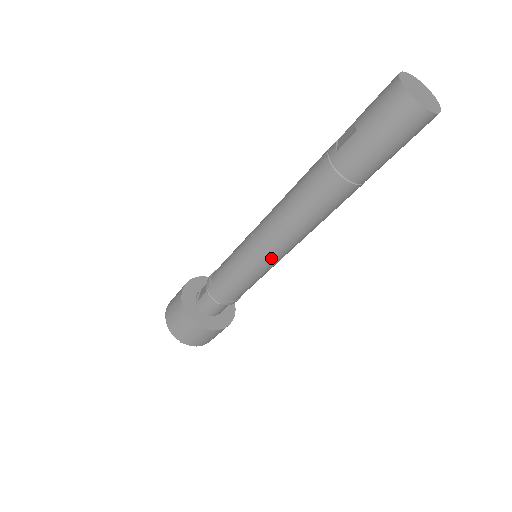
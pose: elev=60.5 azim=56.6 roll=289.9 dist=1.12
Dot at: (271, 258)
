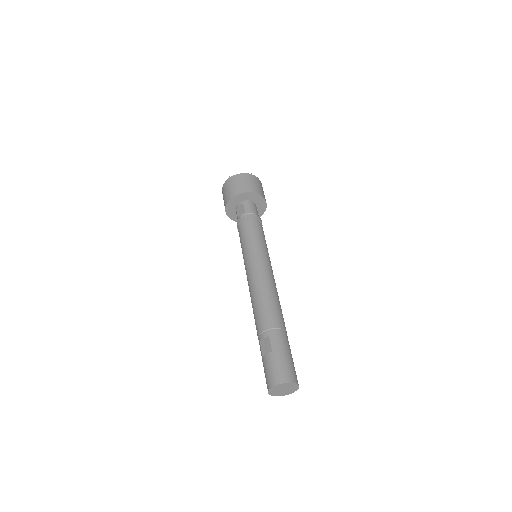
Dot at: occluded
